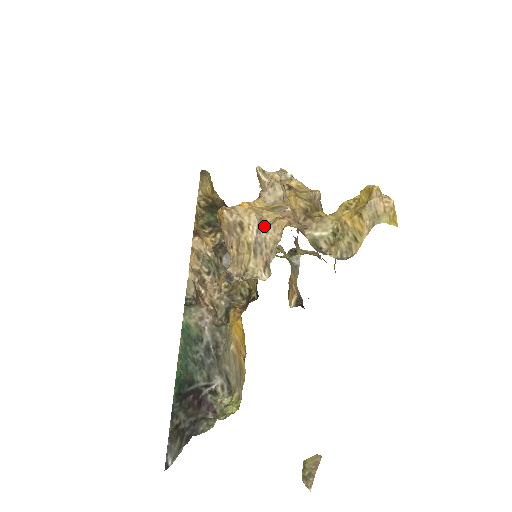
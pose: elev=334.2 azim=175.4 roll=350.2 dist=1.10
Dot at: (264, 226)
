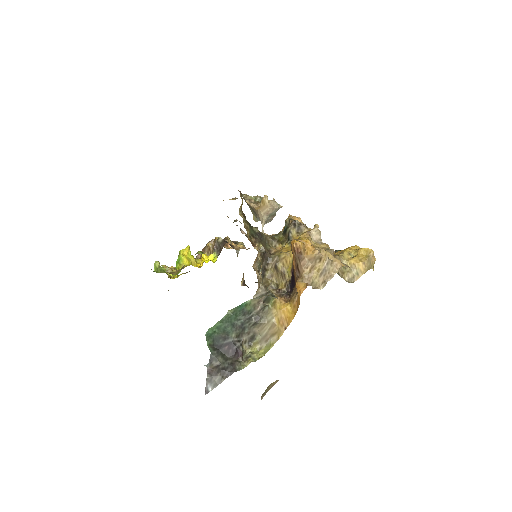
Dot at: (331, 262)
